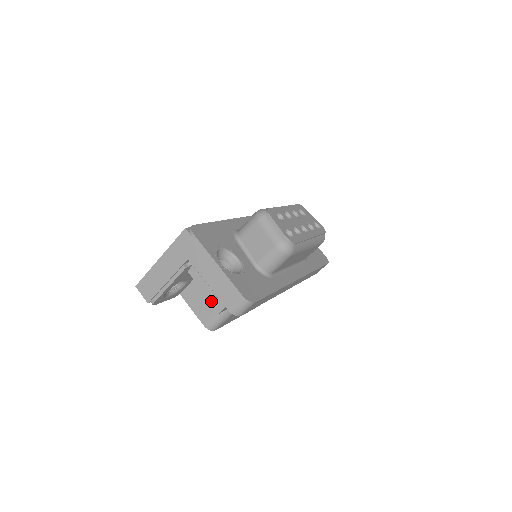
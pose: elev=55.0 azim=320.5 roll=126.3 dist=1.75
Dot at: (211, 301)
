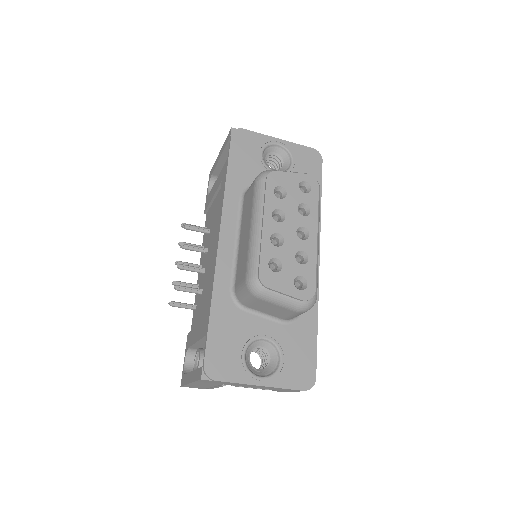
Dot at: occluded
